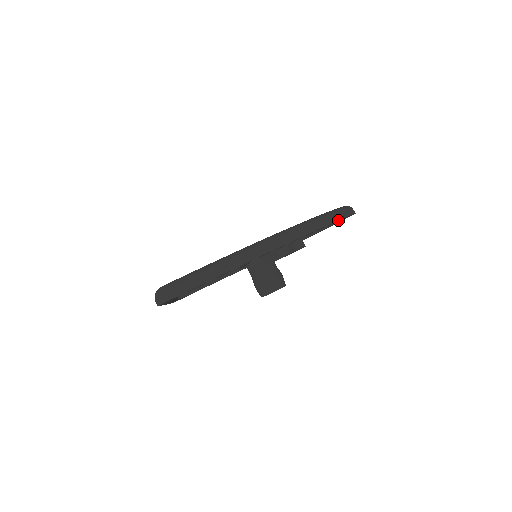
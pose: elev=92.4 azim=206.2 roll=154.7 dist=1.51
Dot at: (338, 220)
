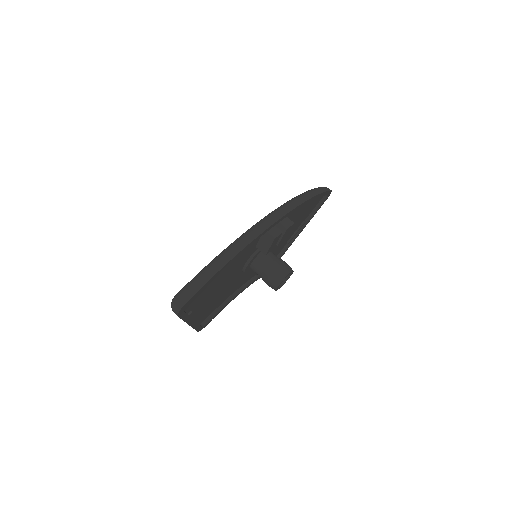
Dot at: (316, 195)
